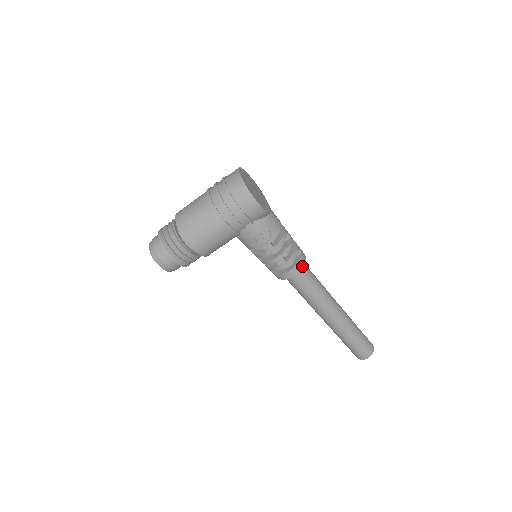
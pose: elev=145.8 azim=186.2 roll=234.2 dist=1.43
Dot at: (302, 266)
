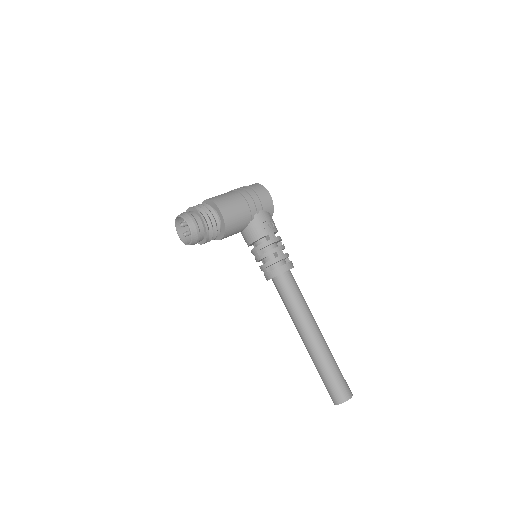
Dot at: (293, 266)
